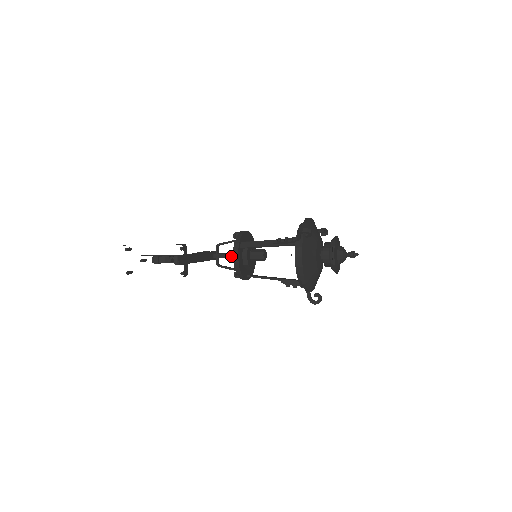
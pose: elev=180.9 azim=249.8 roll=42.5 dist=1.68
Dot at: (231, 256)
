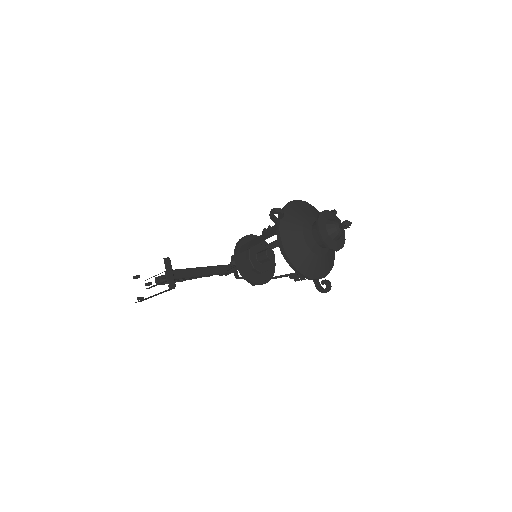
Dot at: (234, 263)
